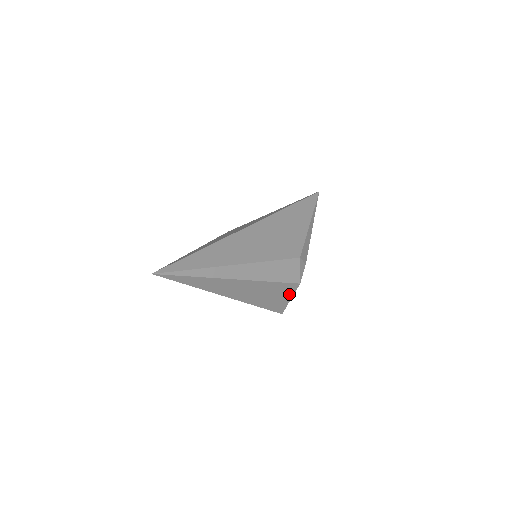
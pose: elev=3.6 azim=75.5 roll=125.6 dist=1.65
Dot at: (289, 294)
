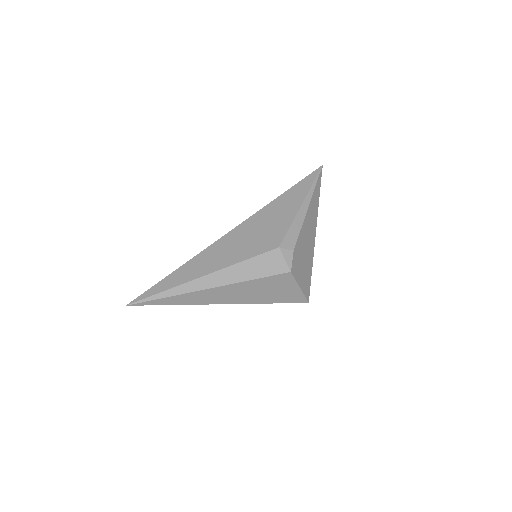
Dot at: (291, 284)
